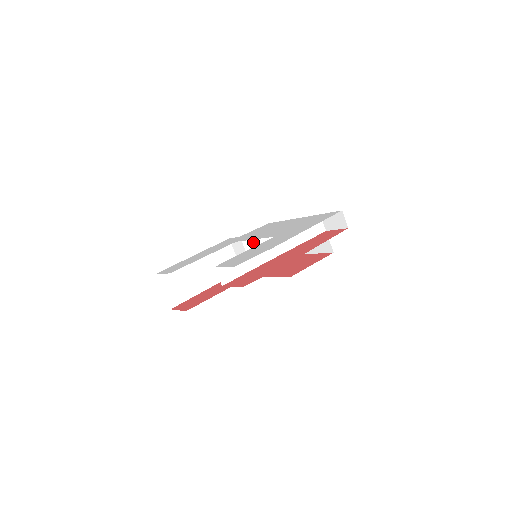
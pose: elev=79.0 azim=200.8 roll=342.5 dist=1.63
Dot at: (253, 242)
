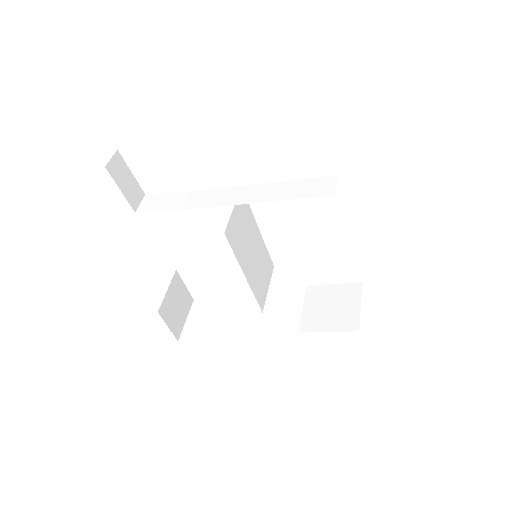
Dot at: (322, 298)
